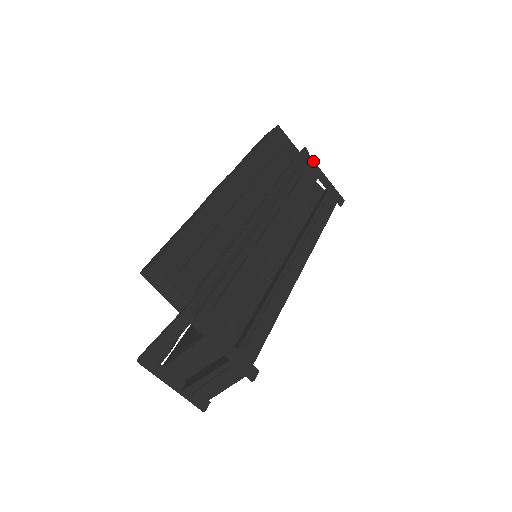
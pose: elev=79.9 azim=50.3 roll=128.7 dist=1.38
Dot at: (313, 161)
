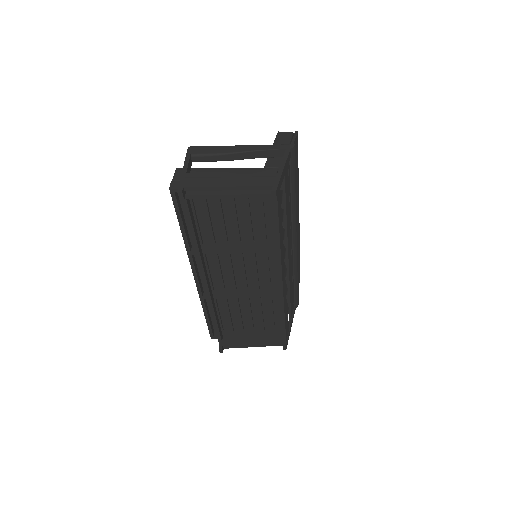
Dot at: (294, 313)
